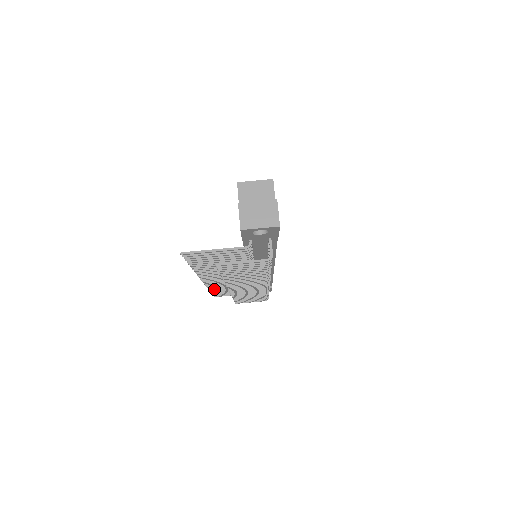
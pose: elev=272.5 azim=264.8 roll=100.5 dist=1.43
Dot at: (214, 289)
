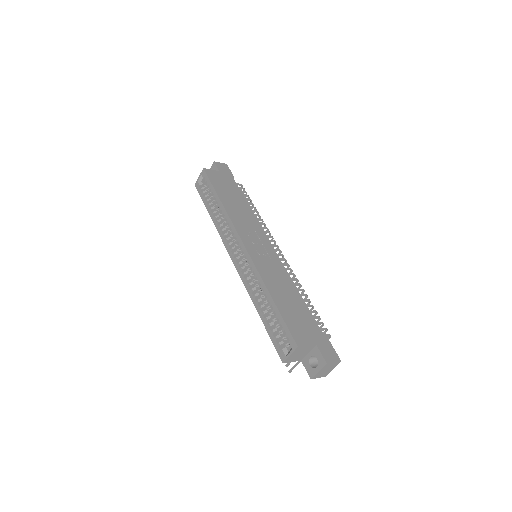
Dot at: occluded
